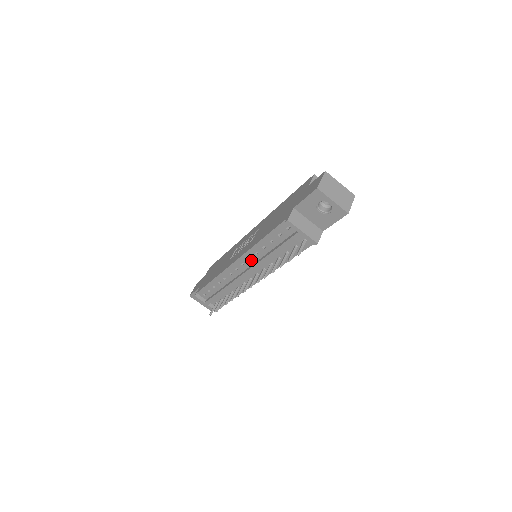
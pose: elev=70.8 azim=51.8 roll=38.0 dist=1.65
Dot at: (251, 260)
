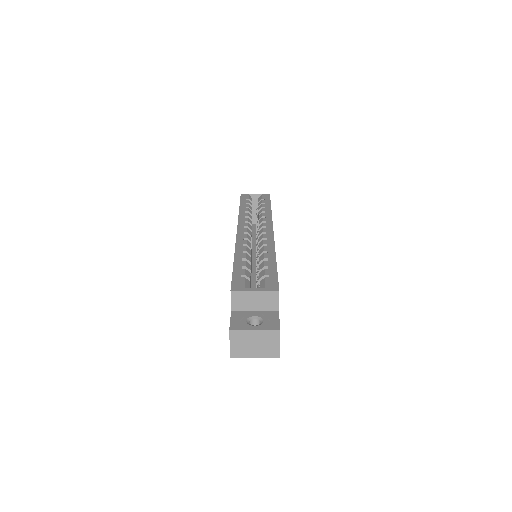
Dot at: occluded
